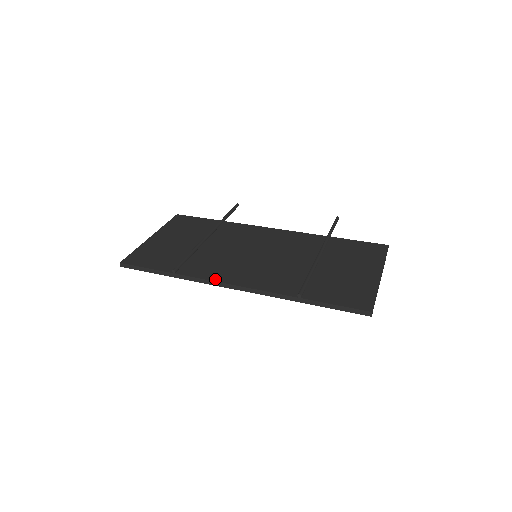
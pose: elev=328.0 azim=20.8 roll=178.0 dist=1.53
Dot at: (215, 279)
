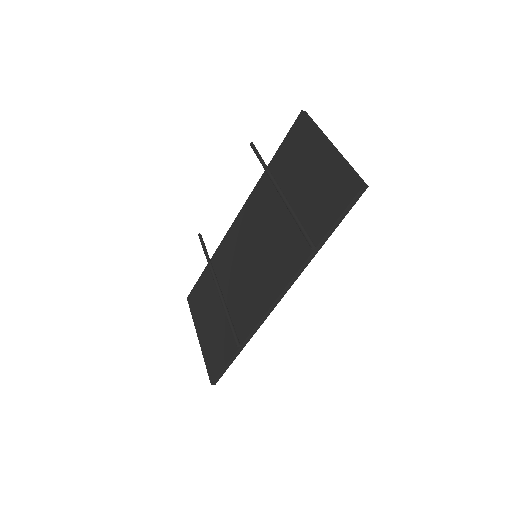
Dot at: (262, 314)
